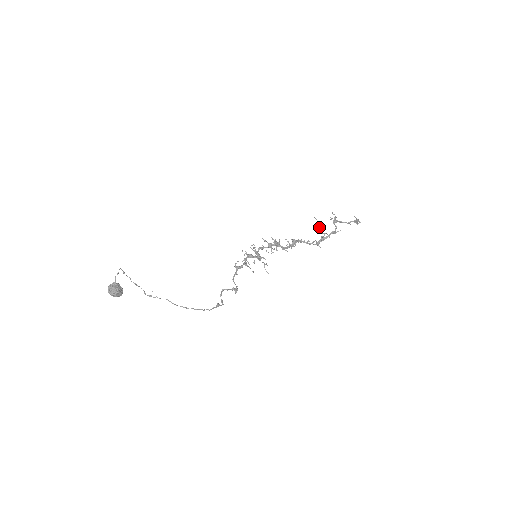
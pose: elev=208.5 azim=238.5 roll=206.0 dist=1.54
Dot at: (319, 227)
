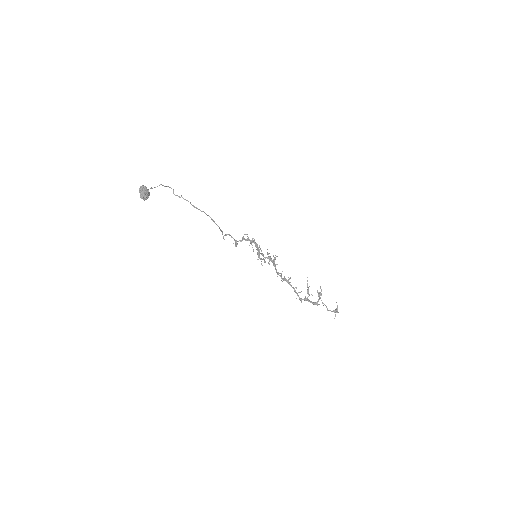
Dot at: (307, 286)
